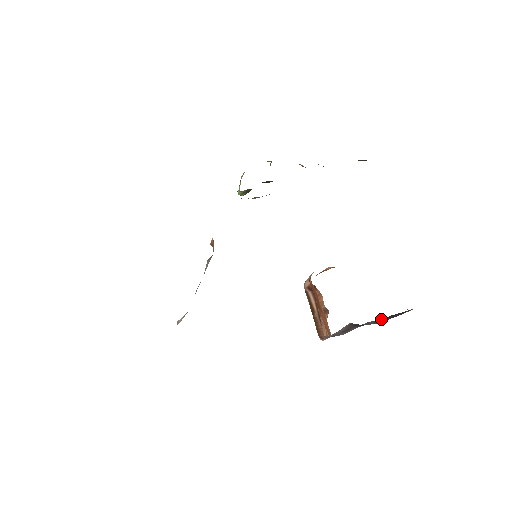
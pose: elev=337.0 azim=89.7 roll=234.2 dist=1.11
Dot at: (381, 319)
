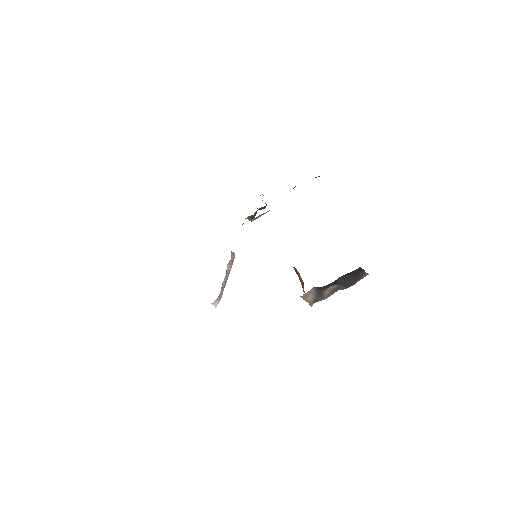
Dot at: (337, 281)
